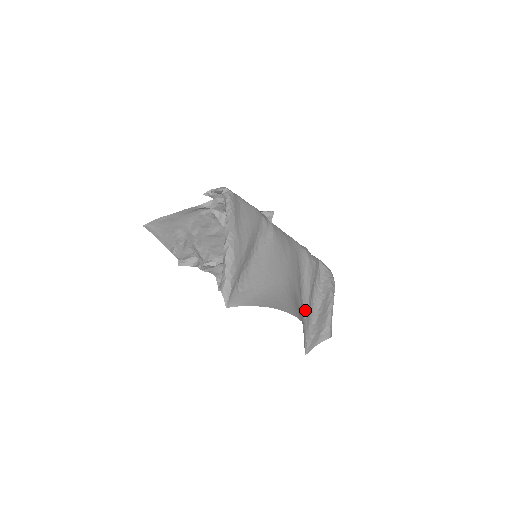
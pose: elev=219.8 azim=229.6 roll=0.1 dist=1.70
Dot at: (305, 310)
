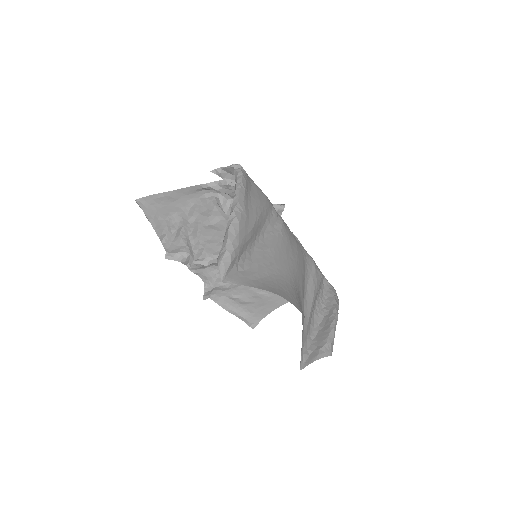
Dot at: (306, 319)
